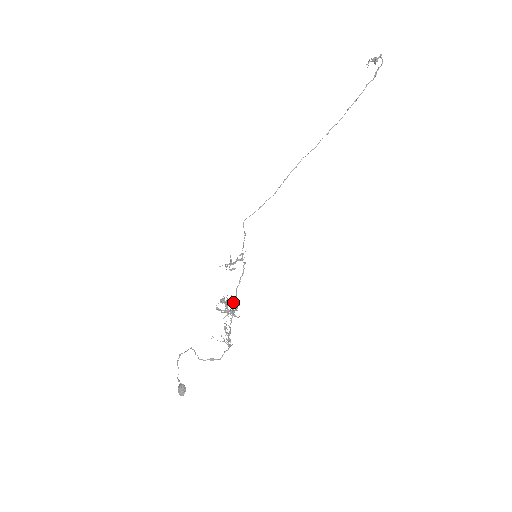
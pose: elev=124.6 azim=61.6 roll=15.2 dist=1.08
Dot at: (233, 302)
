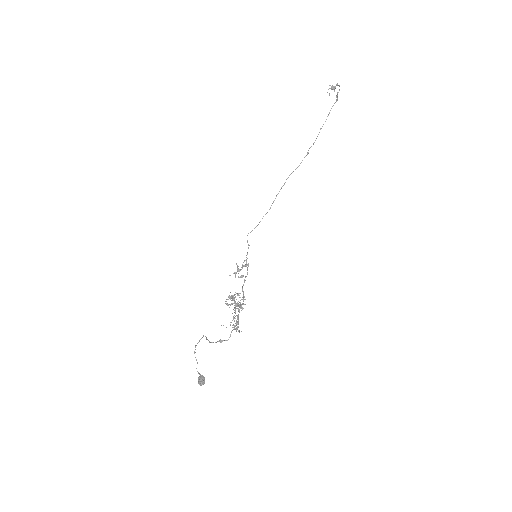
Dot at: (240, 297)
